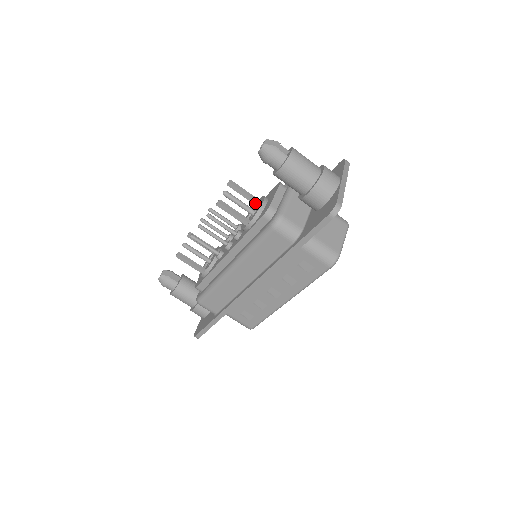
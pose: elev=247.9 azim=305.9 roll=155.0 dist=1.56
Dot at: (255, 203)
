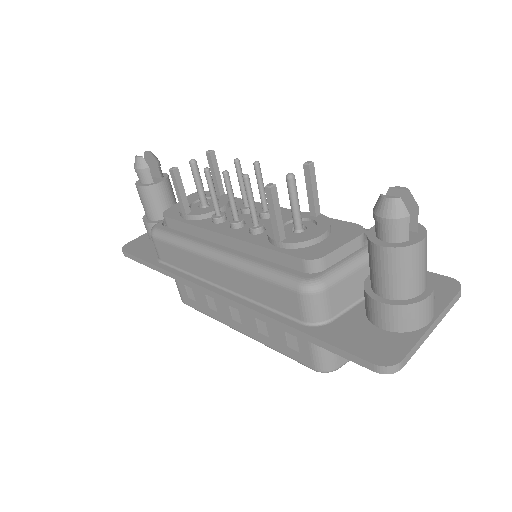
Dot at: (312, 214)
